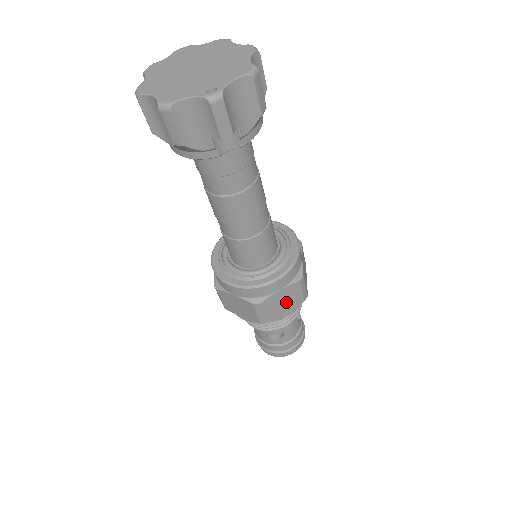
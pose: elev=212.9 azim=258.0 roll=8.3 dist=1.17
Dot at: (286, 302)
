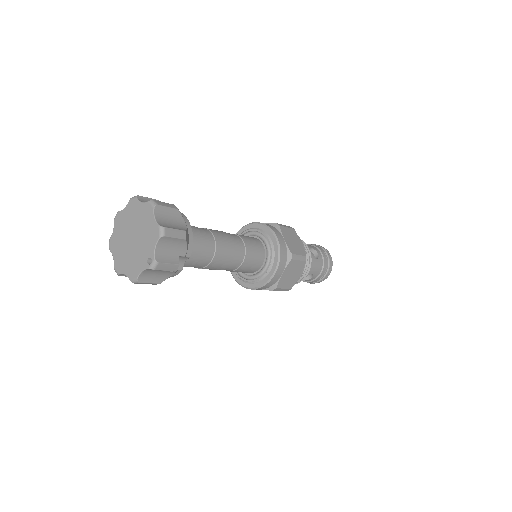
Dot at: (293, 273)
